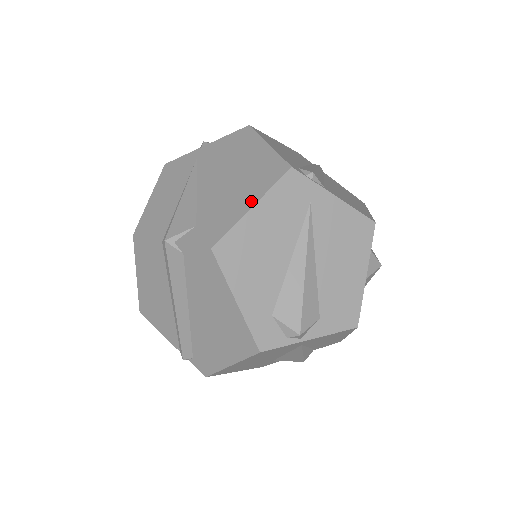
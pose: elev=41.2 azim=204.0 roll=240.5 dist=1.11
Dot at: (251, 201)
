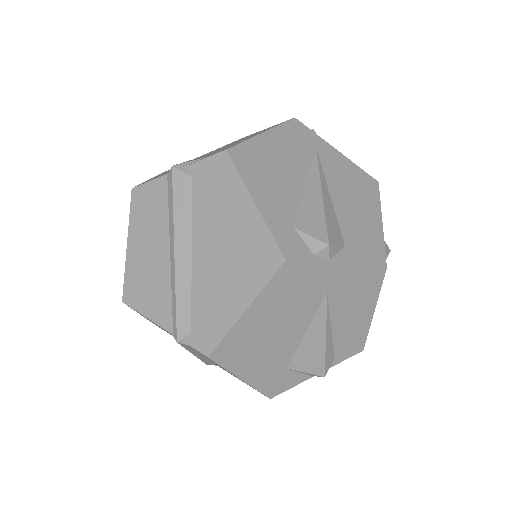
Dot at: (261, 132)
